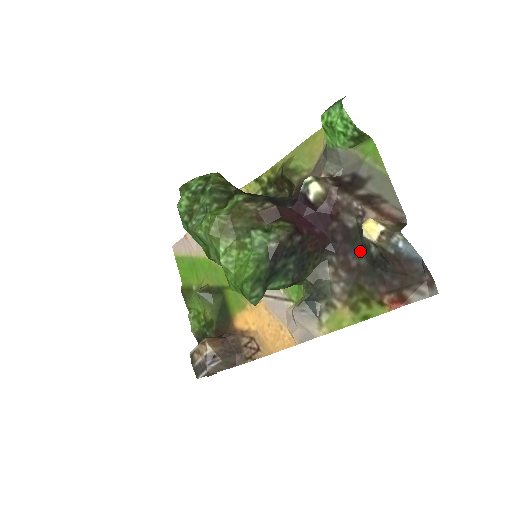
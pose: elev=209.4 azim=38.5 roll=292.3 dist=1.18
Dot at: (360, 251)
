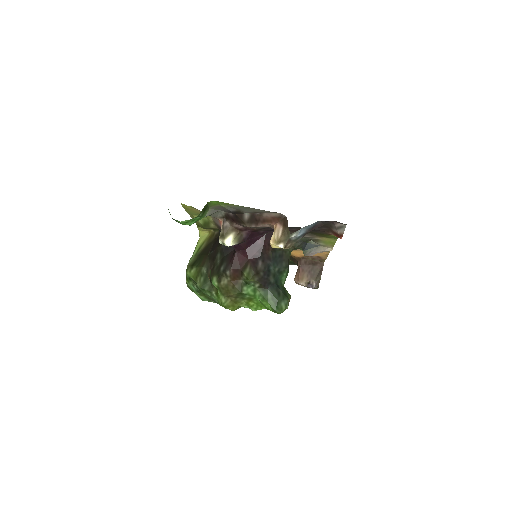
Dot at: (289, 228)
